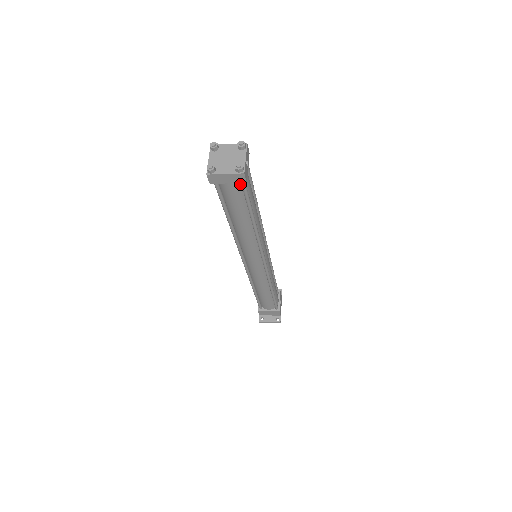
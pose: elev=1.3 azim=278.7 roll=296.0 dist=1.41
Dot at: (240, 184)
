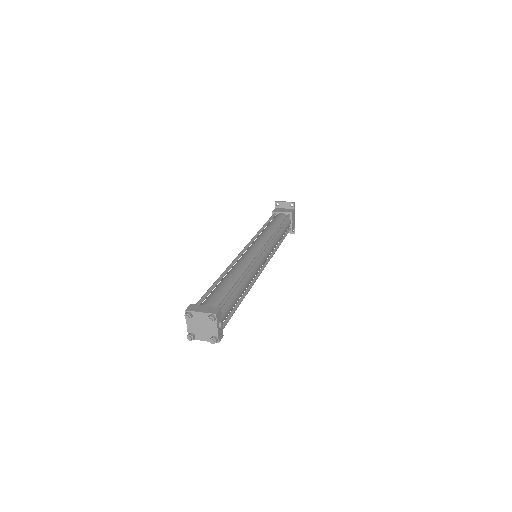
Dot at: occluded
